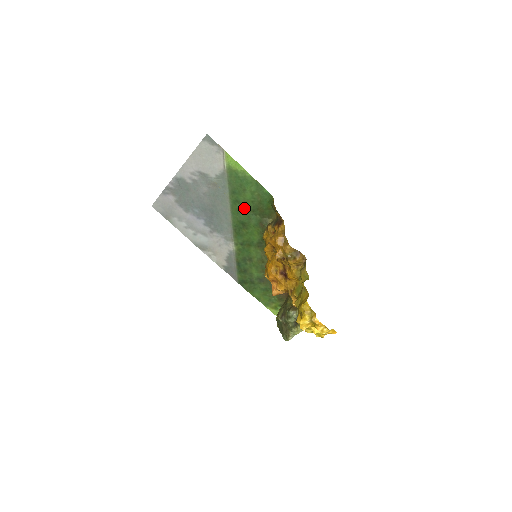
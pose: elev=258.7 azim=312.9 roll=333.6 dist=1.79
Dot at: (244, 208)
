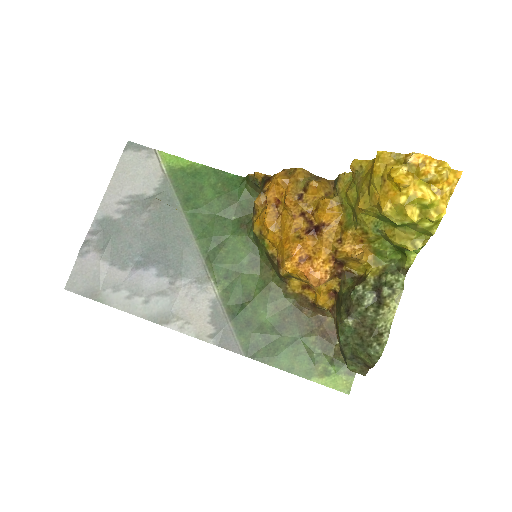
Dot at: (210, 215)
